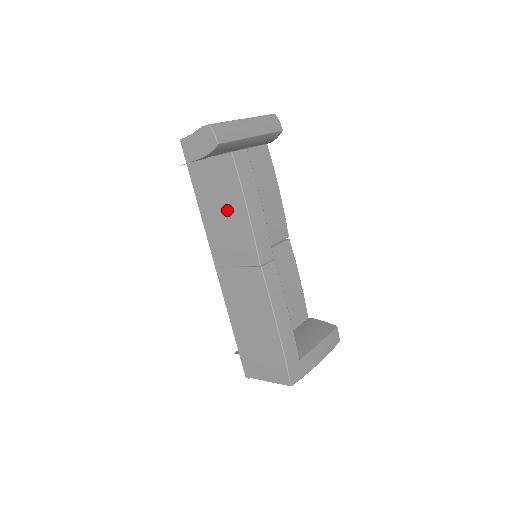
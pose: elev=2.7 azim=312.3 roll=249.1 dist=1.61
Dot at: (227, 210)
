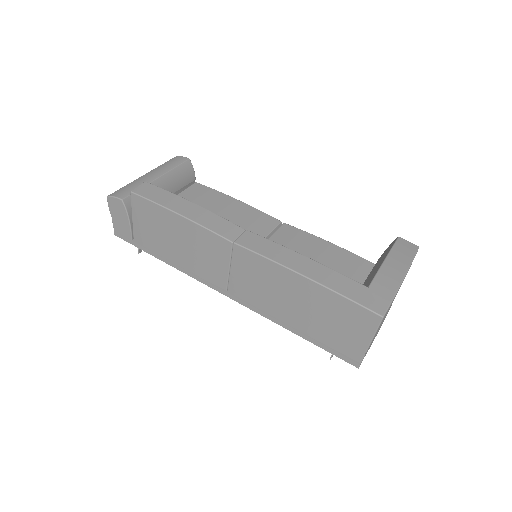
Dot at: (175, 236)
